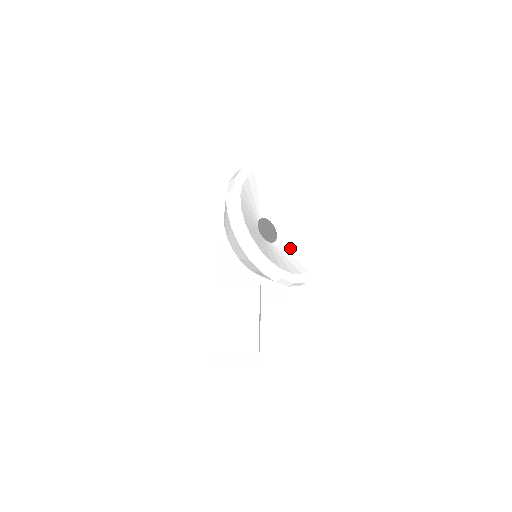
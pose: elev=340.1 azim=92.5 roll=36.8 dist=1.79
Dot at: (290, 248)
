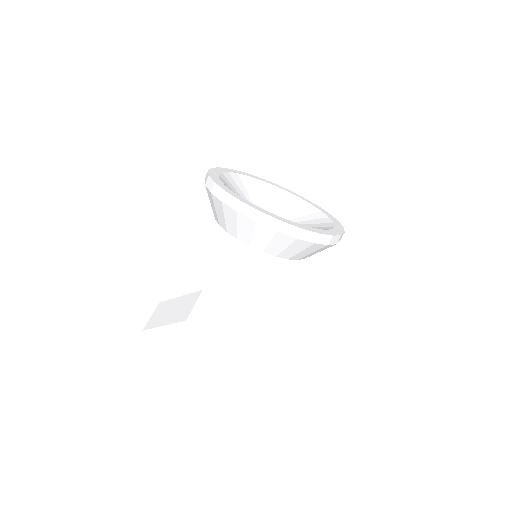
Dot at: occluded
